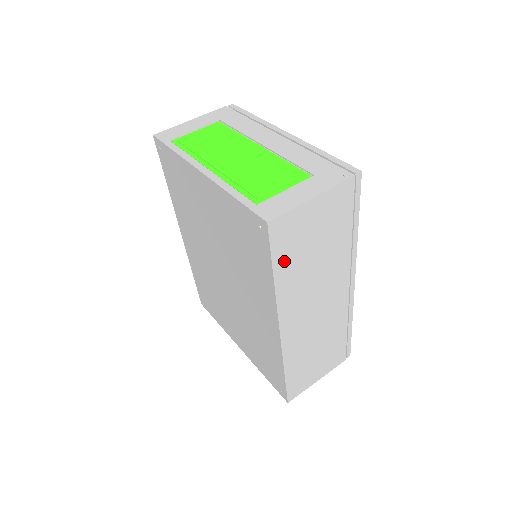
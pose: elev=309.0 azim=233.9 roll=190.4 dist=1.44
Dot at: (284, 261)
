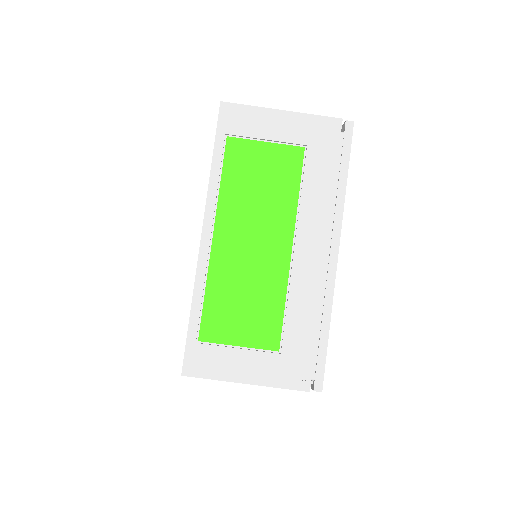
Dot at: occluded
